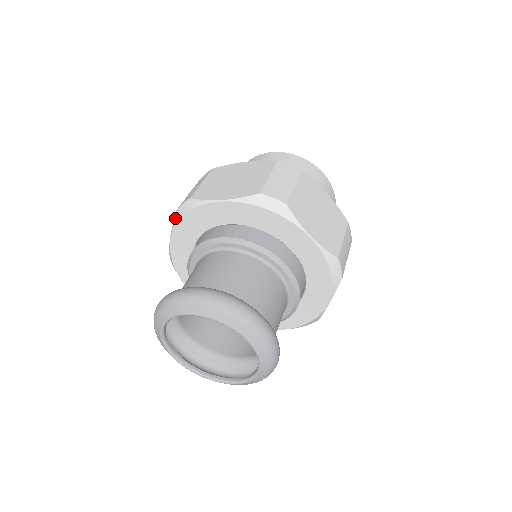
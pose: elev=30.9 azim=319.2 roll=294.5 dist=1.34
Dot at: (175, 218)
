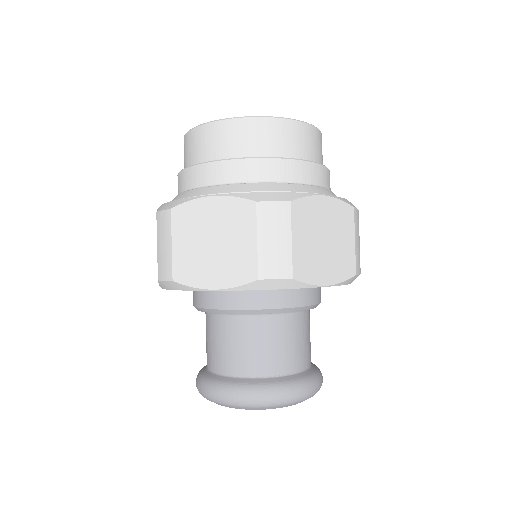
Dot at: (160, 285)
